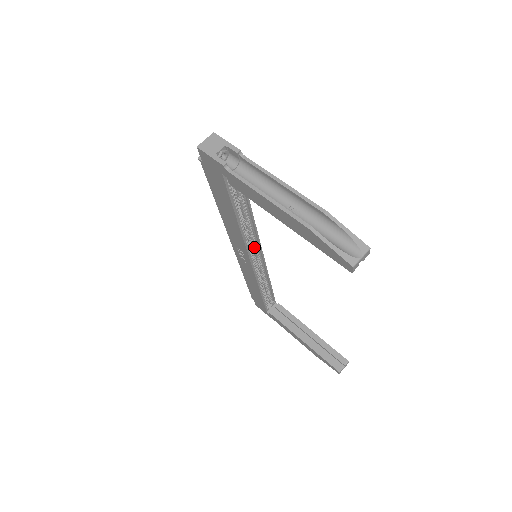
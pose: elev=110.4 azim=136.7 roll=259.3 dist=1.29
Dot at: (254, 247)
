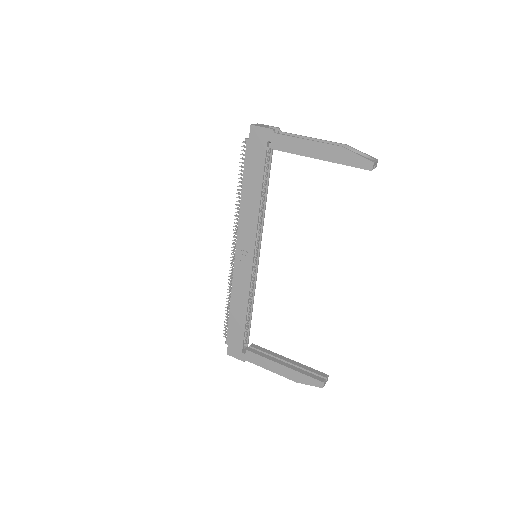
Dot at: (256, 246)
